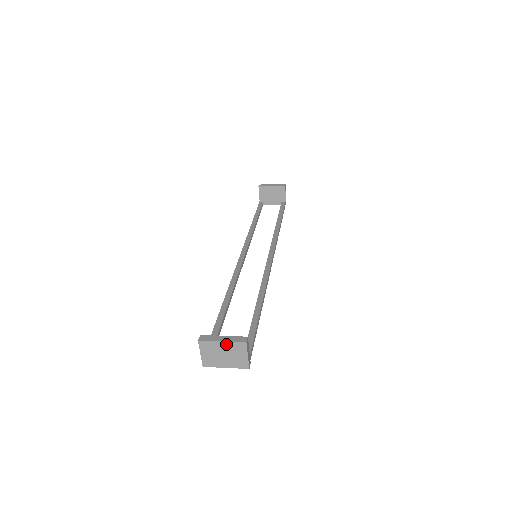
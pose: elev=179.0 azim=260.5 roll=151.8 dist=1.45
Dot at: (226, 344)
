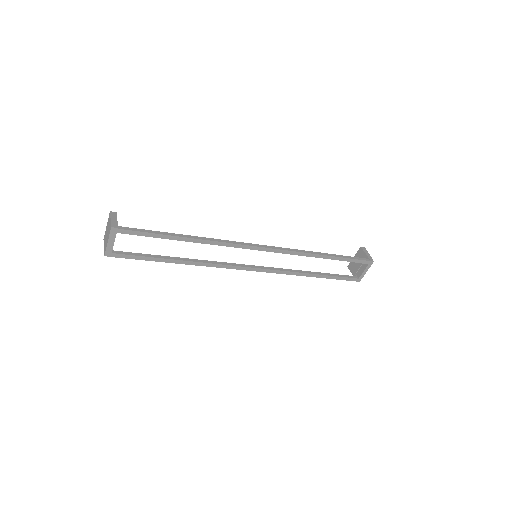
Dot at: (107, 225)
